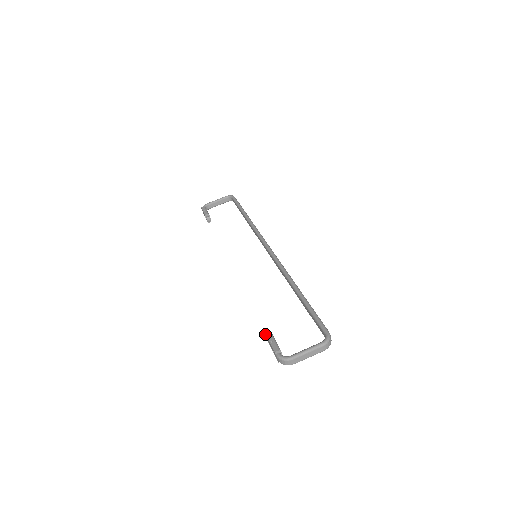
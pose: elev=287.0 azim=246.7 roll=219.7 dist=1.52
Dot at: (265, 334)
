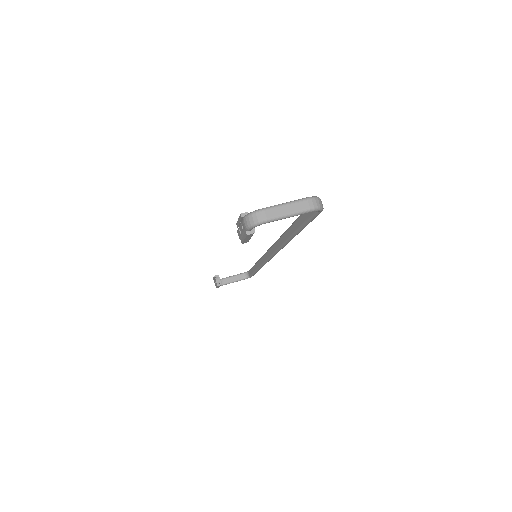
Dot at: (236, 224)
